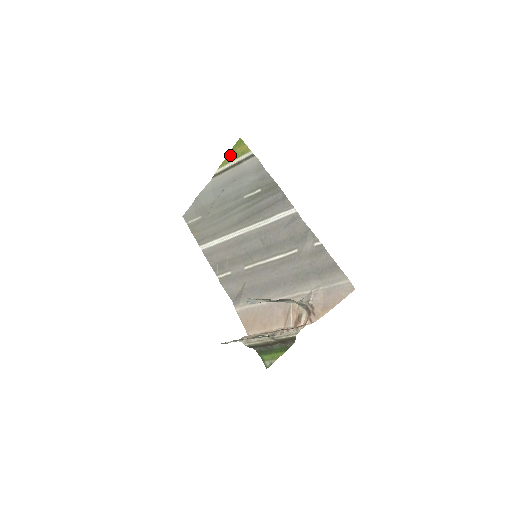
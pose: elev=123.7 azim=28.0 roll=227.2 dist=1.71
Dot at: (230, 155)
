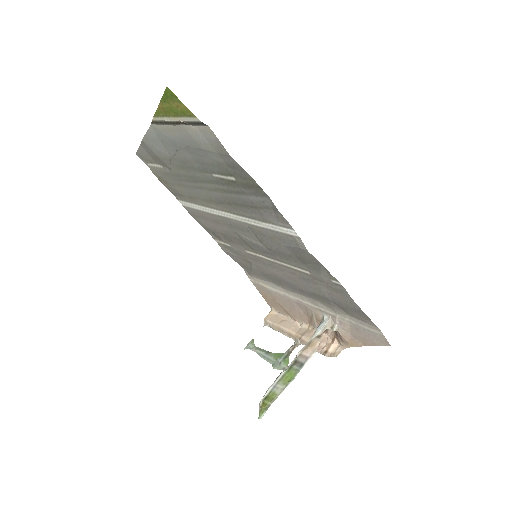
Dot at: (163, 107)
